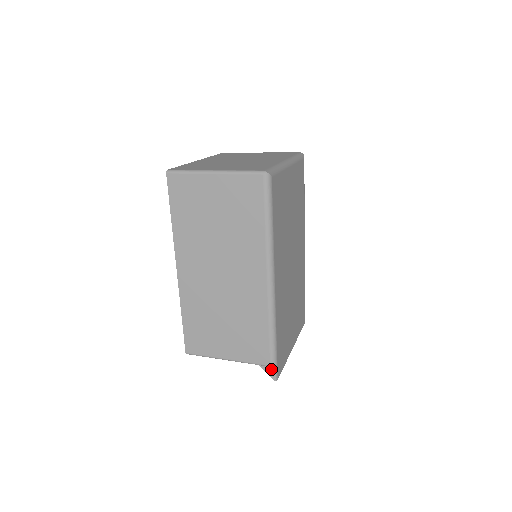
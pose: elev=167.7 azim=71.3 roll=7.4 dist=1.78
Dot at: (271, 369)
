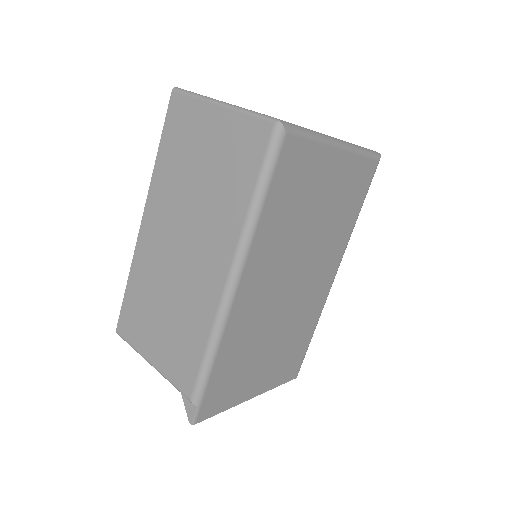
Dot at: (191, 405)
